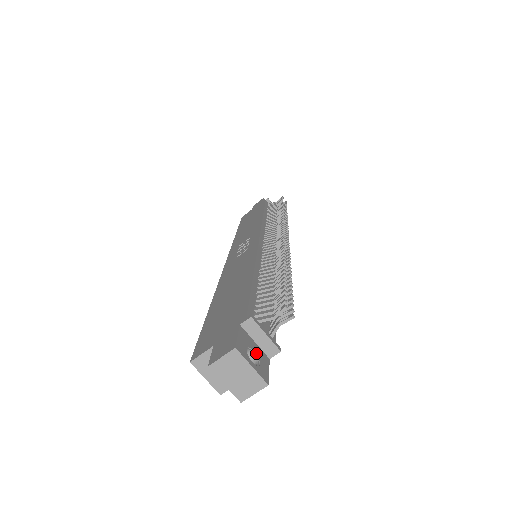
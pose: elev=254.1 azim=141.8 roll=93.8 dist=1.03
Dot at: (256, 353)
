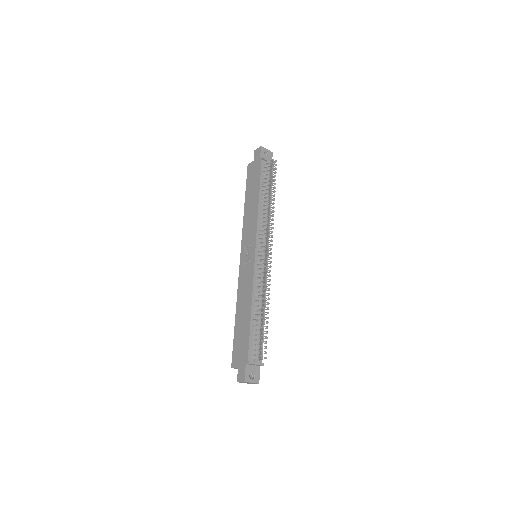
Dot at: (254, 372)
